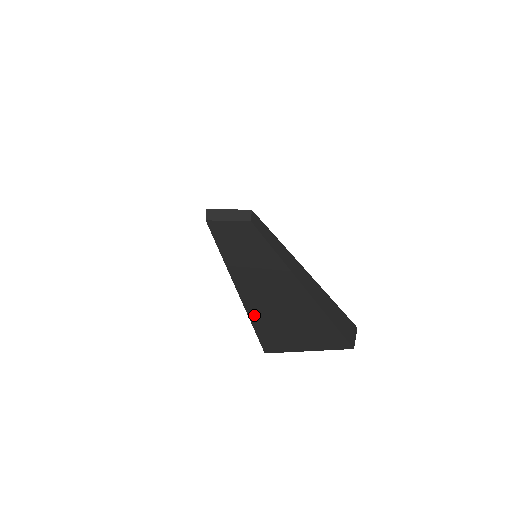
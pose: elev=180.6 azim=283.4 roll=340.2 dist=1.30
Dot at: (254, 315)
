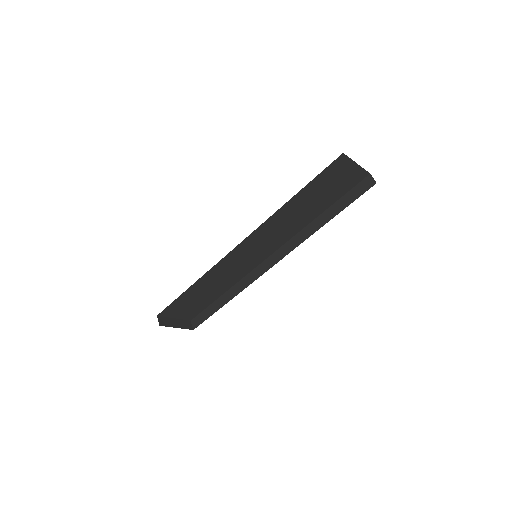
Dot at: occluded
